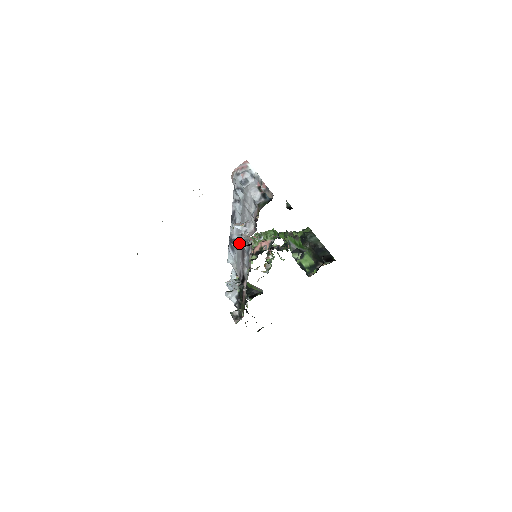
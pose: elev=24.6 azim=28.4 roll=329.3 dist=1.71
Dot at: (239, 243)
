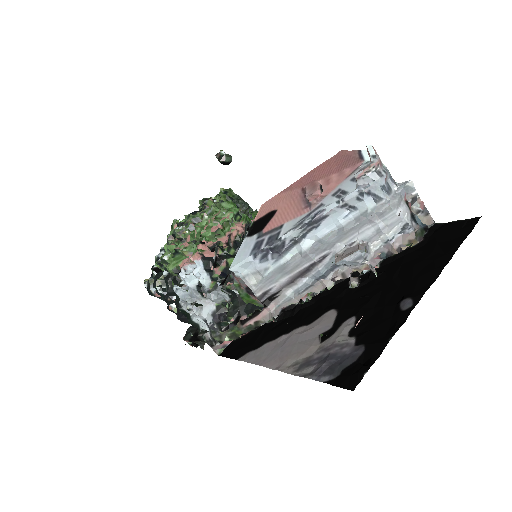
Dot at: (302, 258)
